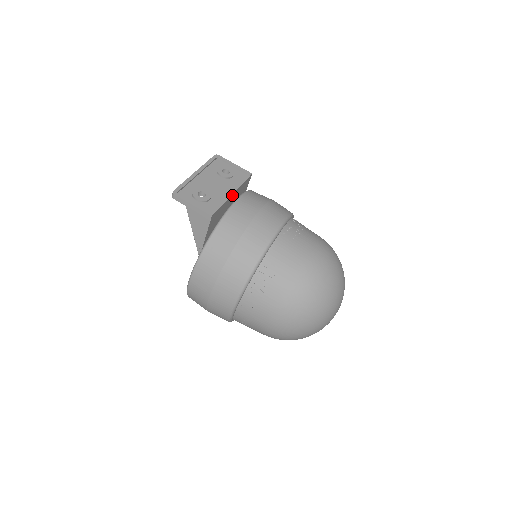
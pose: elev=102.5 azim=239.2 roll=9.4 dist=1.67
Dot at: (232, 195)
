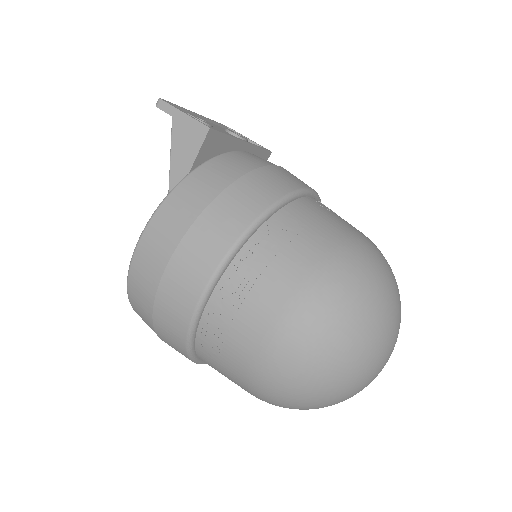
Dot at: (242, 144)
